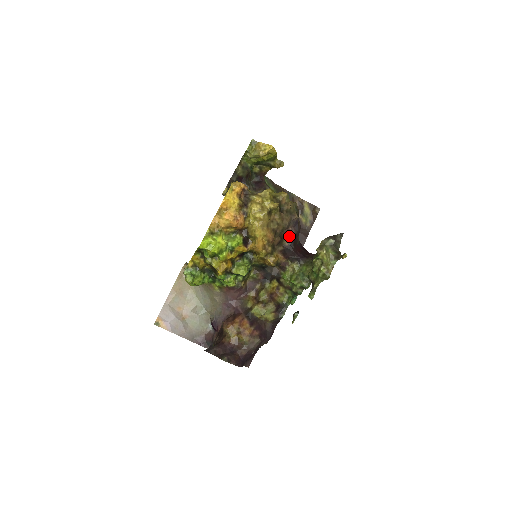
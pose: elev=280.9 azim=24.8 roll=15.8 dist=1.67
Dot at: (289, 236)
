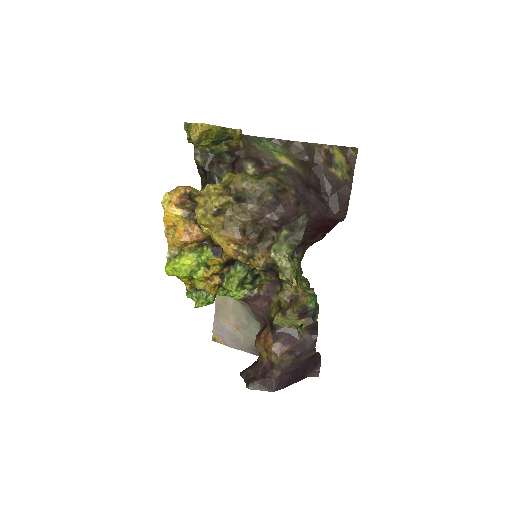
Dot at: (272, 225)
